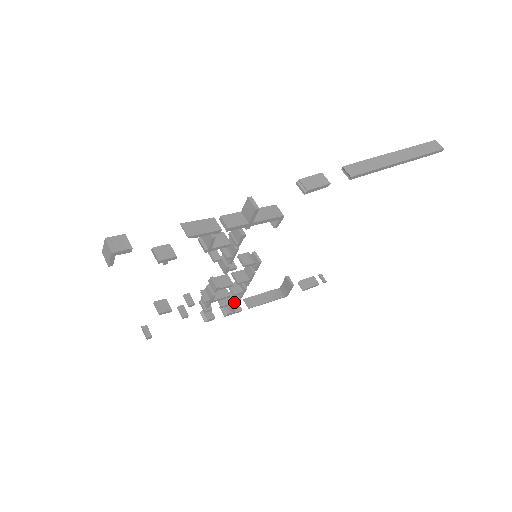
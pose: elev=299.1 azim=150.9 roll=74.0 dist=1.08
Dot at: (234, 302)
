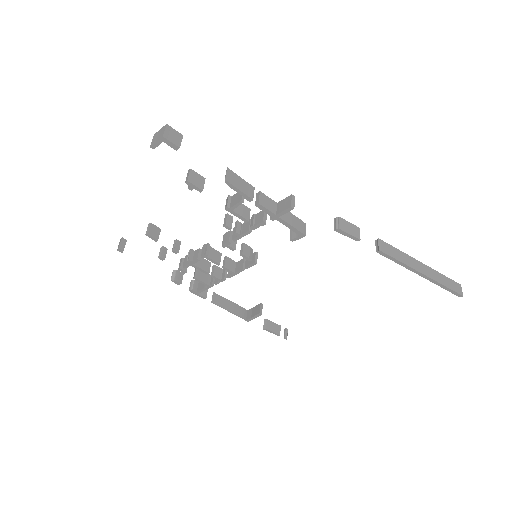
Dot at: (207, 283)
